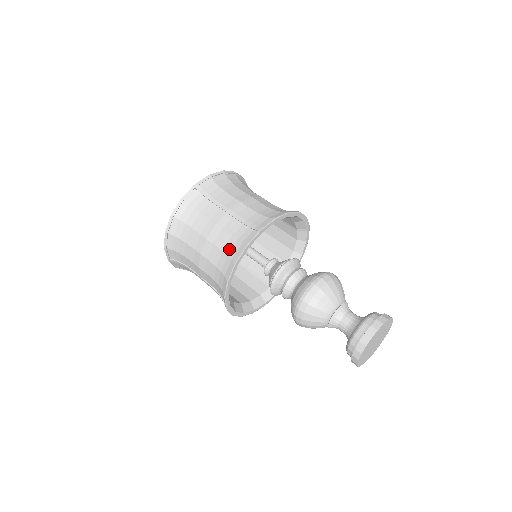
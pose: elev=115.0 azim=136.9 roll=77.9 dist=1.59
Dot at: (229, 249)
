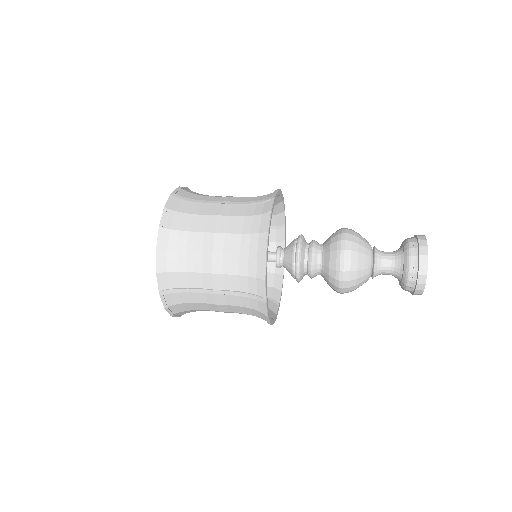
Dot at: (251, 313)
